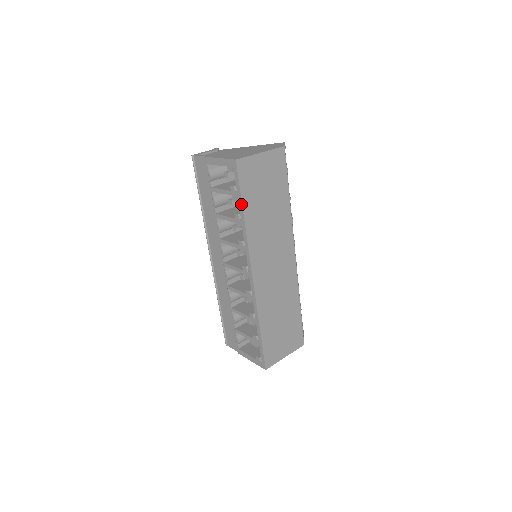
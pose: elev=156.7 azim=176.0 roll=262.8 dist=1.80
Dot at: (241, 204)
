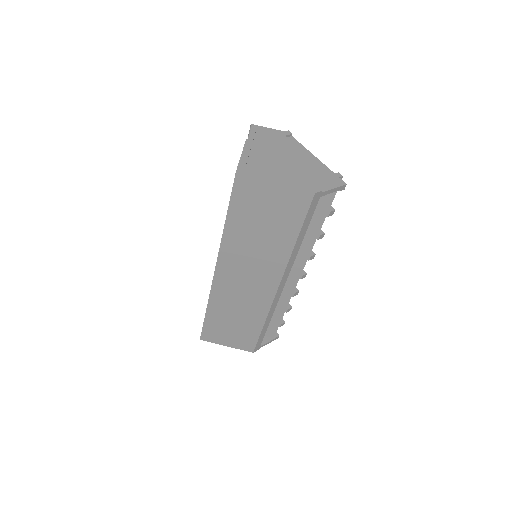
Dot at: (227, 212)
